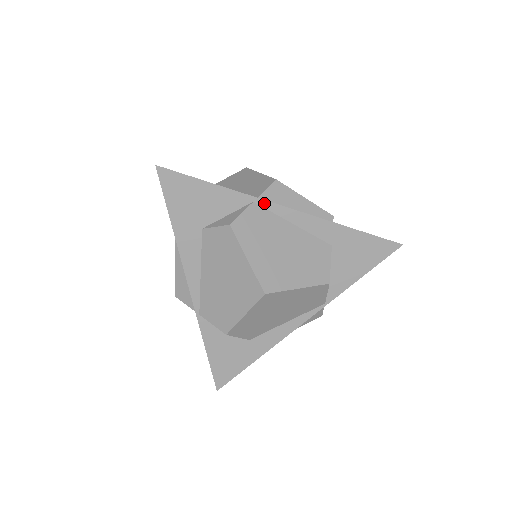
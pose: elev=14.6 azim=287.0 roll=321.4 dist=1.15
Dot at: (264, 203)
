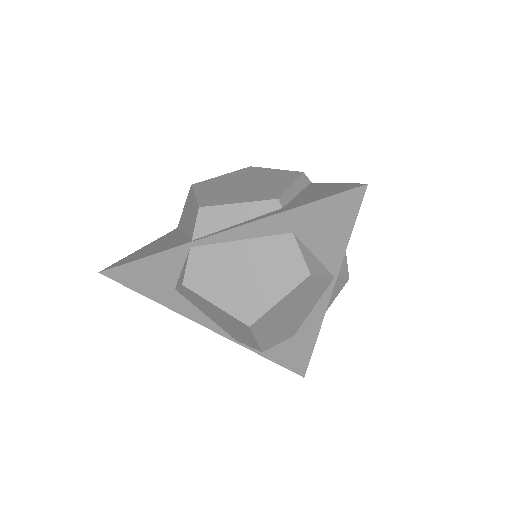
Dot at: (199, 242)
